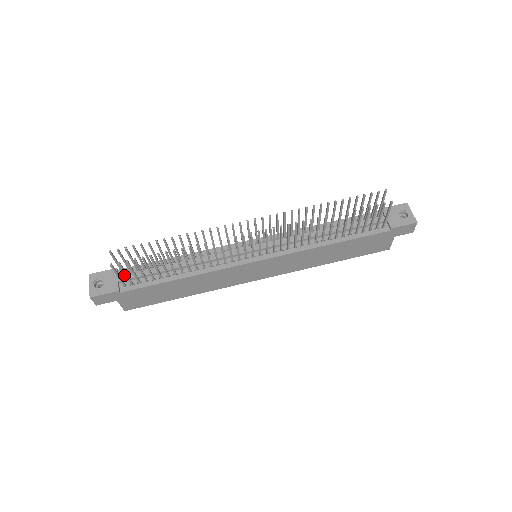
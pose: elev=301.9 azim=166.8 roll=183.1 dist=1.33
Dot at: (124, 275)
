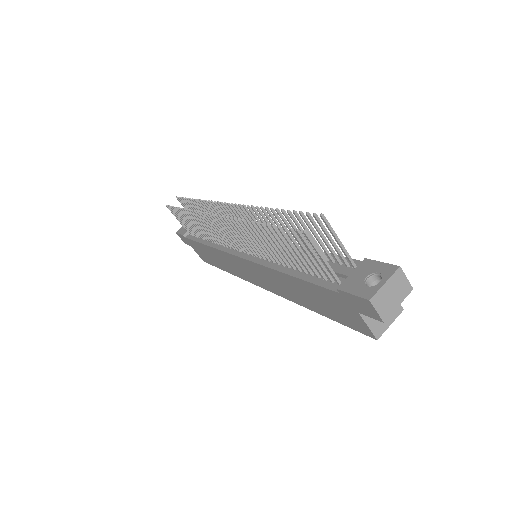
Dot at: occluded
